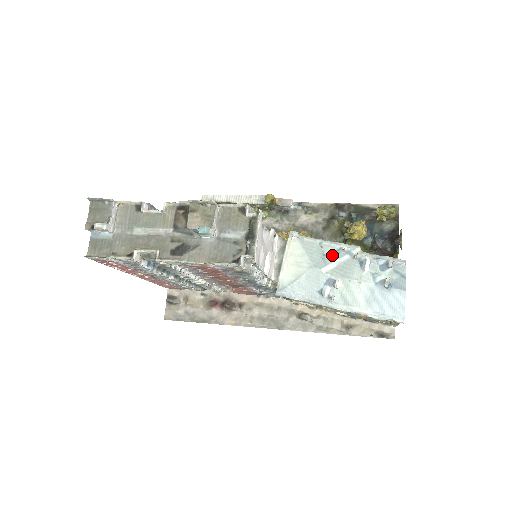
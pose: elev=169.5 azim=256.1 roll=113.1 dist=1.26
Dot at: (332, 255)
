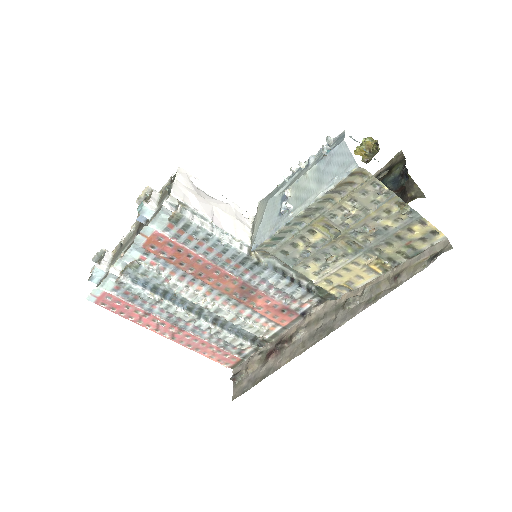
Dot at: (285, 183)
